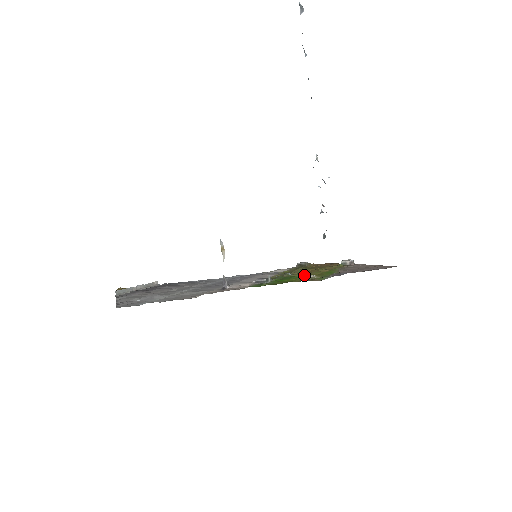
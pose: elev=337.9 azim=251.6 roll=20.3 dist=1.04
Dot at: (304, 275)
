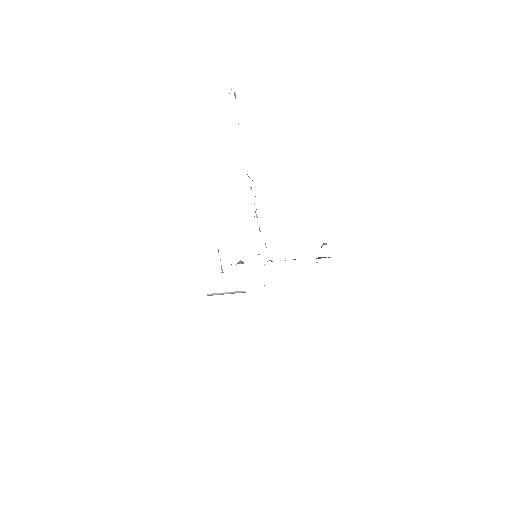
Dot at: occluded
